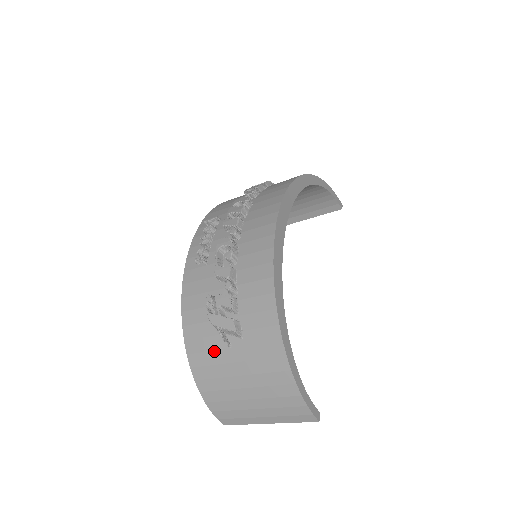
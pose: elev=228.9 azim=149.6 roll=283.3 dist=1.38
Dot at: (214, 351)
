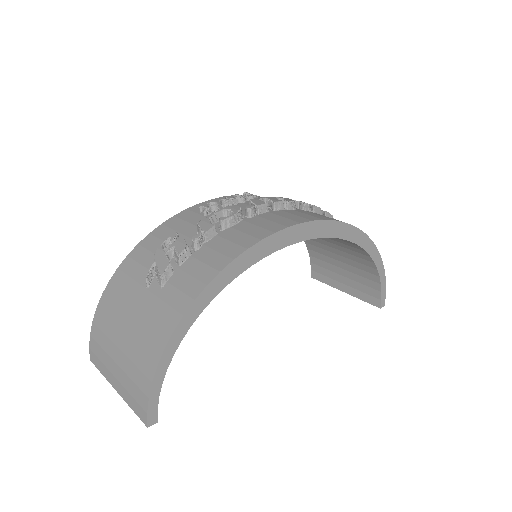
Dot at: (135, 281)
